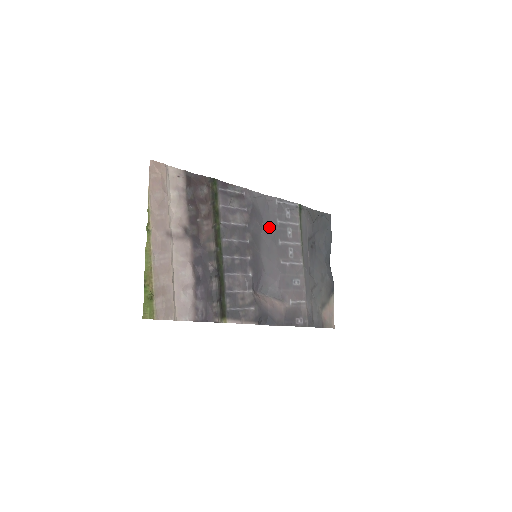
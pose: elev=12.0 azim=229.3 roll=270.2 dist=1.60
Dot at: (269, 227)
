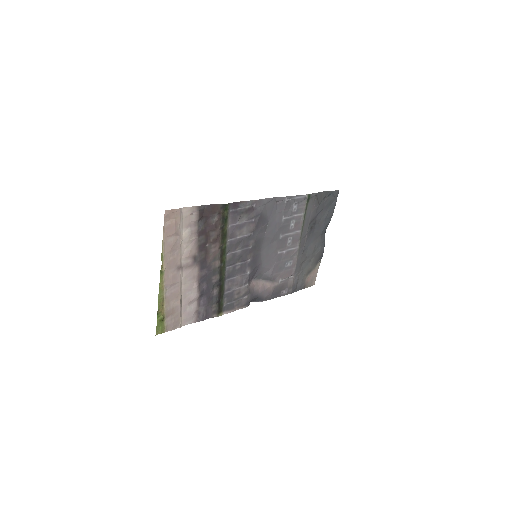
Dot at: (273, 227)
